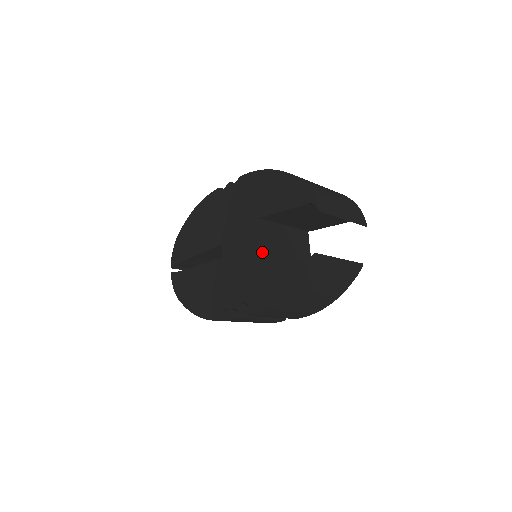
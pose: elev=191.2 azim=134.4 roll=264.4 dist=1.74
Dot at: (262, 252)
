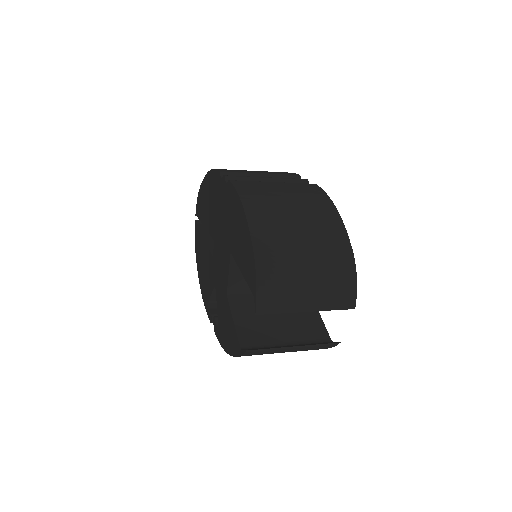
Dot at: (228, 291)
